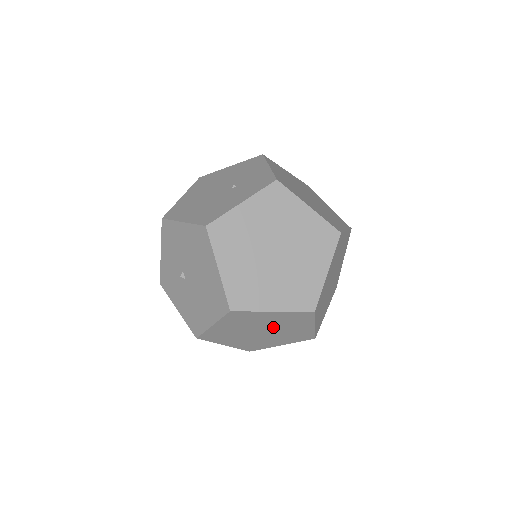
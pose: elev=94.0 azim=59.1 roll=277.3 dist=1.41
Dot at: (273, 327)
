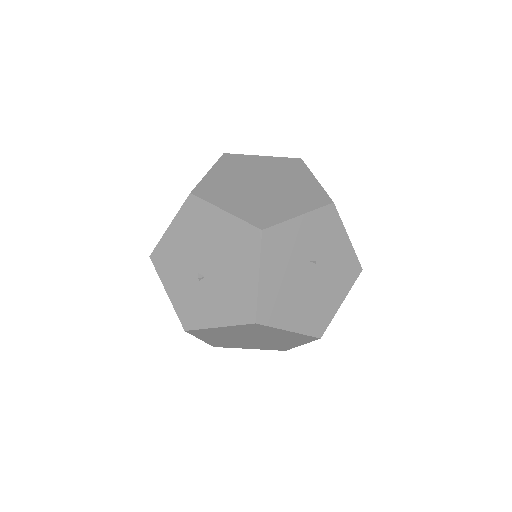
Dot at: (315, 256)
